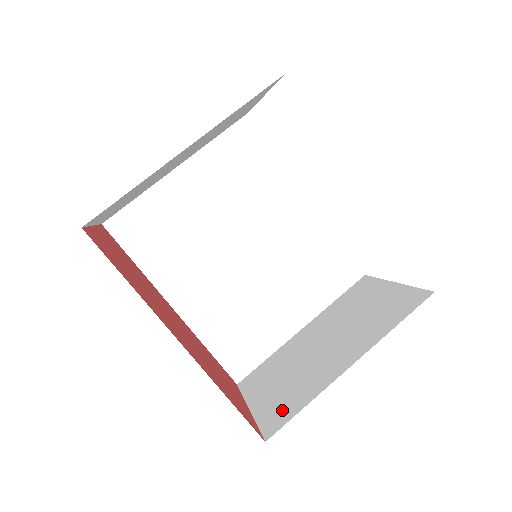
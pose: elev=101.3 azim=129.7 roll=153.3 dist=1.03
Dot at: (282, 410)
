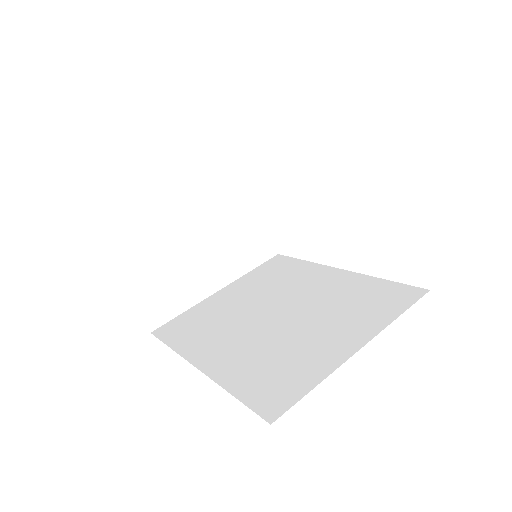
Dot at: occluded
